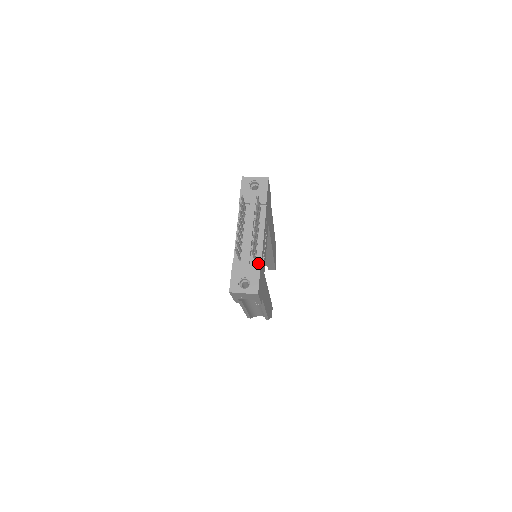
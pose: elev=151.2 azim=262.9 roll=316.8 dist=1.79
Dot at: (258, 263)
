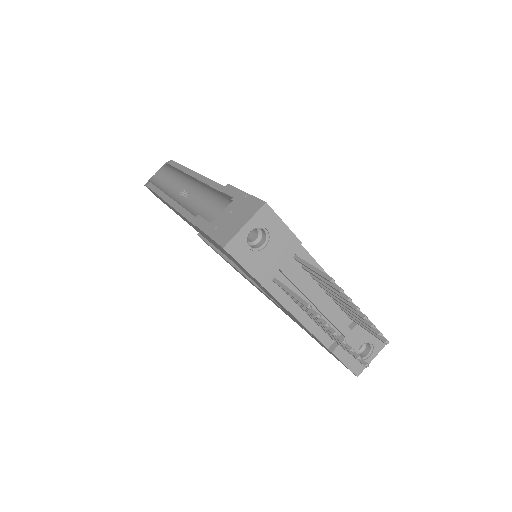
Dot at: occluded
